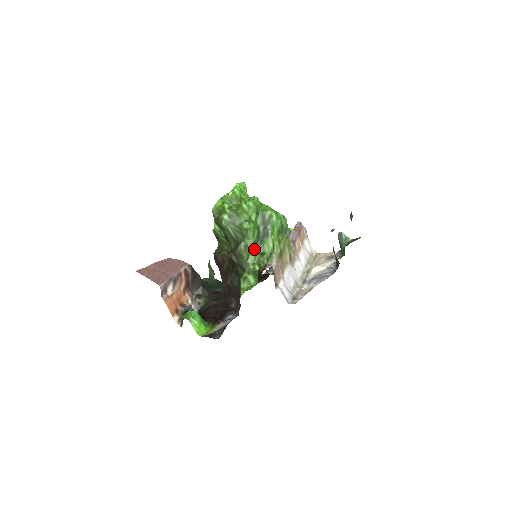
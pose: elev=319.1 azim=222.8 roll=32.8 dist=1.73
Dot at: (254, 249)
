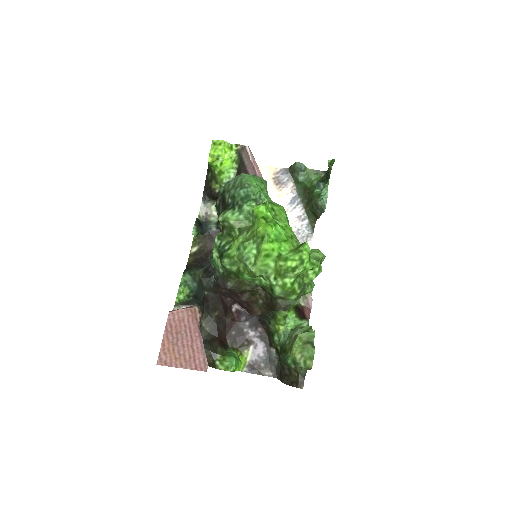
Dot at: occluded
